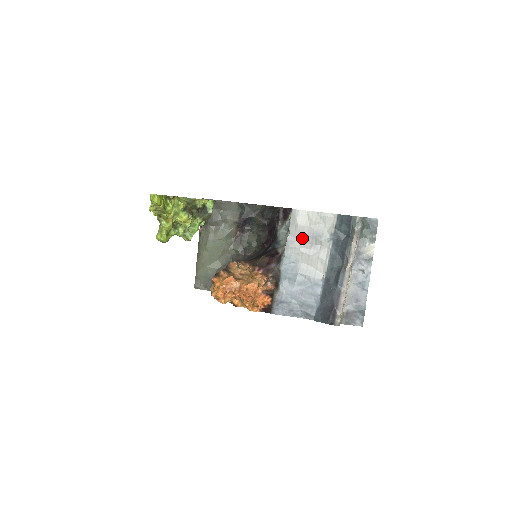
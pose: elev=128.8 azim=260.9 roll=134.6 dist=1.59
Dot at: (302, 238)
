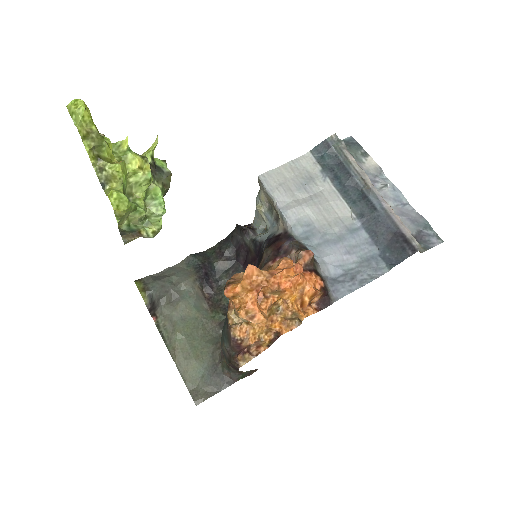
Dot at: (294, 196)
